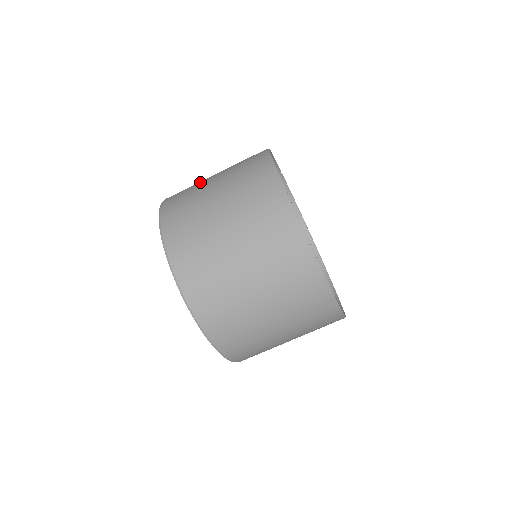
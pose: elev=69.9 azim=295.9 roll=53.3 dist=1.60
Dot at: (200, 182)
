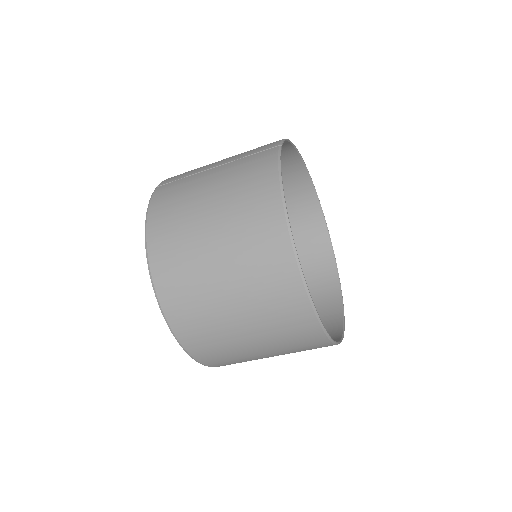
Dot at: (197, 258)
